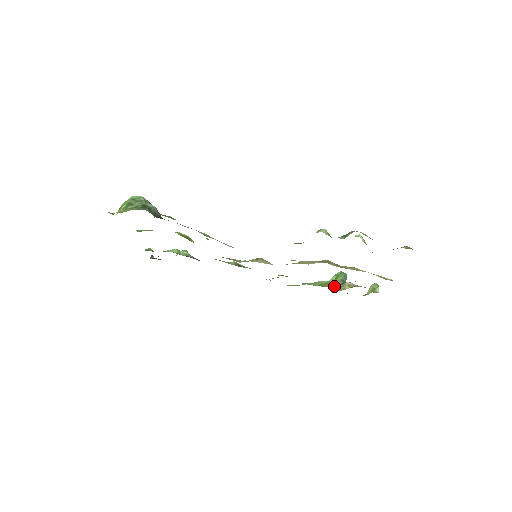
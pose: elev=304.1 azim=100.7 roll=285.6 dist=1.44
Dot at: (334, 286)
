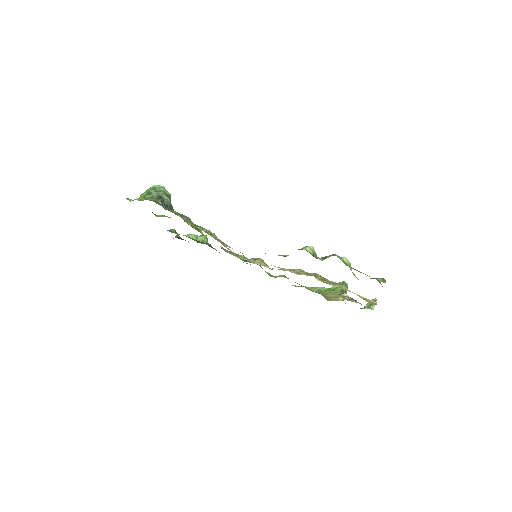
Dot at: (330, 295)
